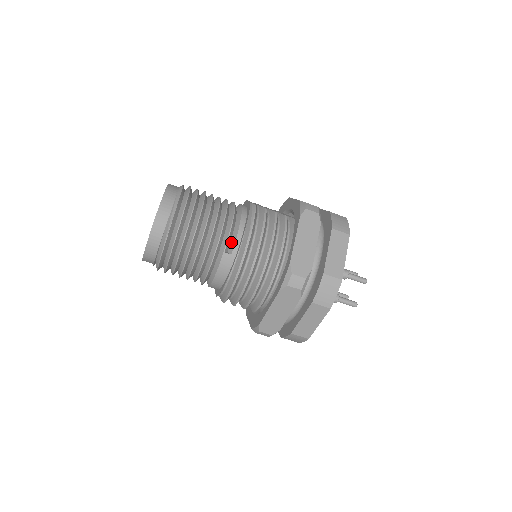
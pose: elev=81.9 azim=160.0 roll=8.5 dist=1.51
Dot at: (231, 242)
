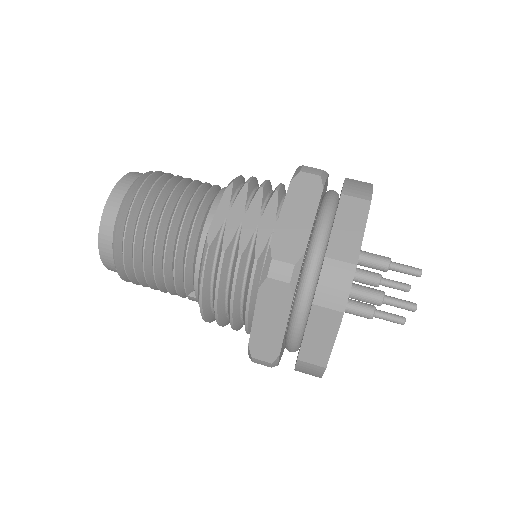
Dot at: (193, 284)
